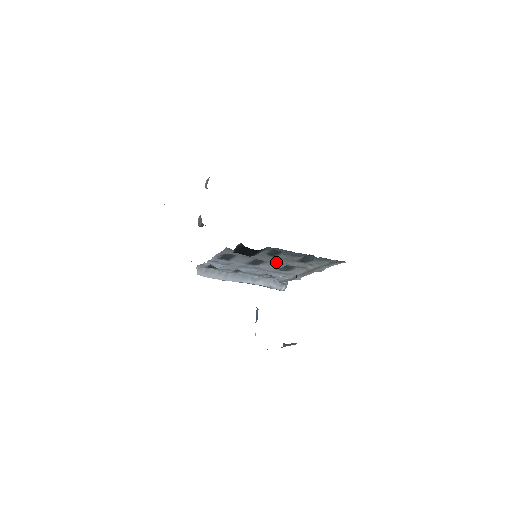
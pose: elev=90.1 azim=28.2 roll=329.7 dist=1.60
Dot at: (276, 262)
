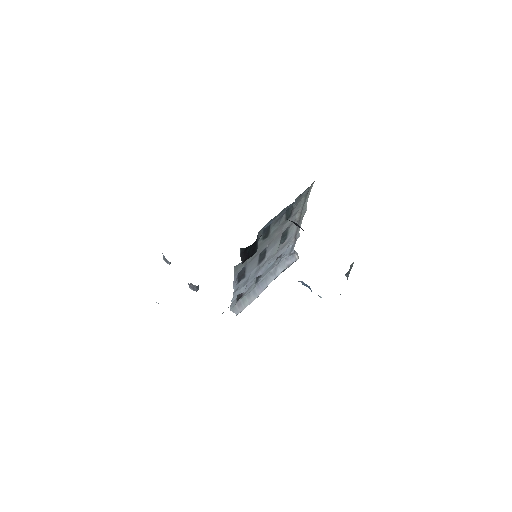
Dot at: (274, 240)
